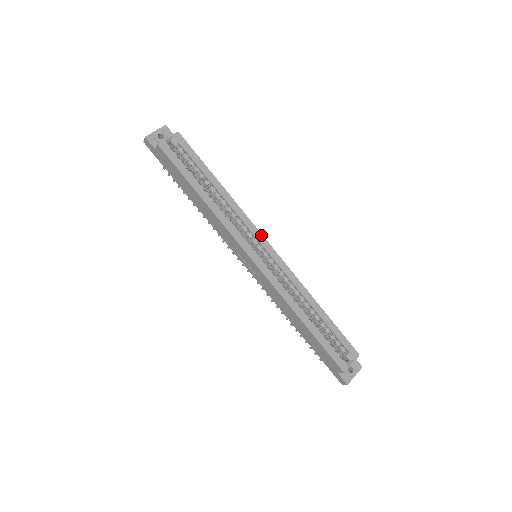
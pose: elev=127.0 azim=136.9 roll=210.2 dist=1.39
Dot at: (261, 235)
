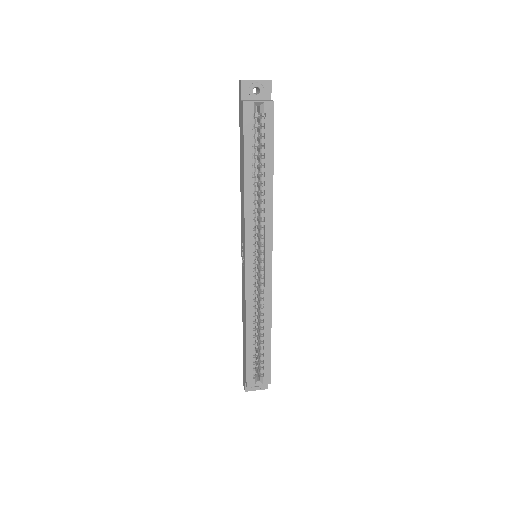
Dot at: (271, 248)
